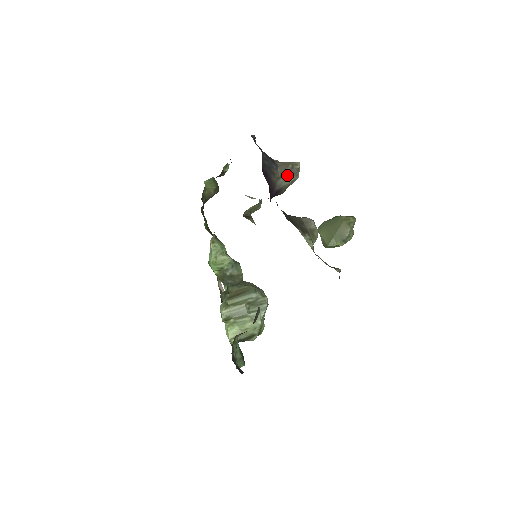
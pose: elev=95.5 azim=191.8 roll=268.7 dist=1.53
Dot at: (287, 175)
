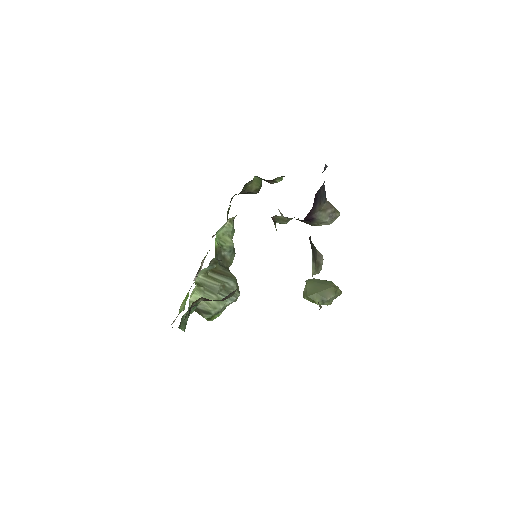
Dot at: (327, 214)
